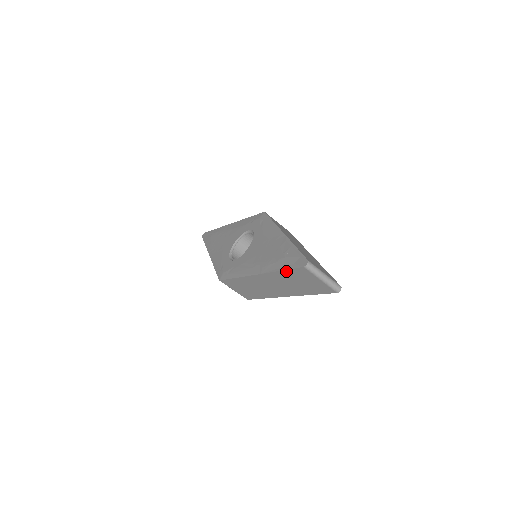
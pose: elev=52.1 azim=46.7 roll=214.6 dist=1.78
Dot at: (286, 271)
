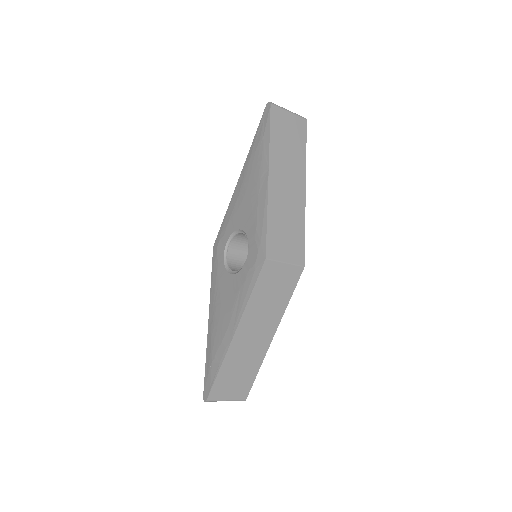
Dot at: (207, 368)
